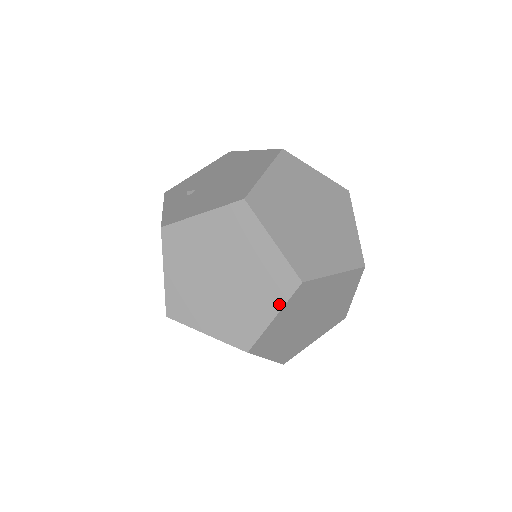
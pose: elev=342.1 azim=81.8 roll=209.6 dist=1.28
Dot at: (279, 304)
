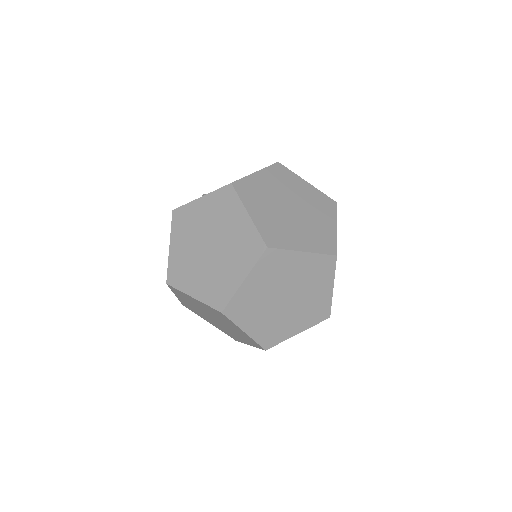
Dot at: (249, 267)
